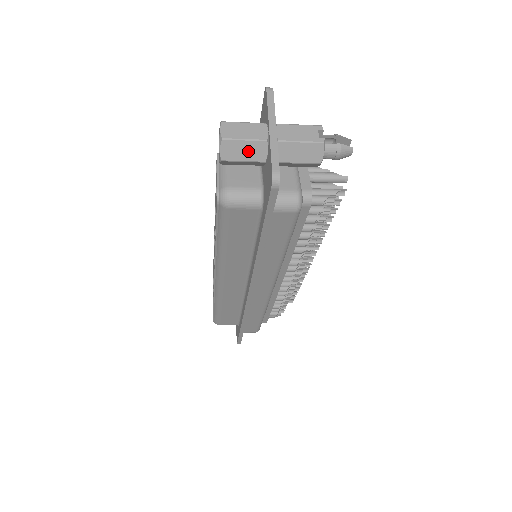
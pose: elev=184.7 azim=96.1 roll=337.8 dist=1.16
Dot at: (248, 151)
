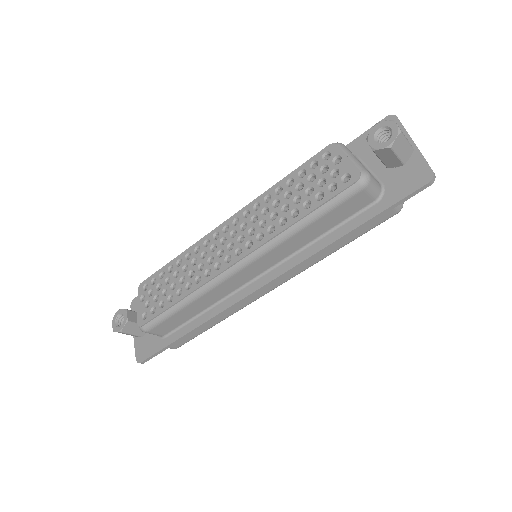
Dot at: (404, 150)
